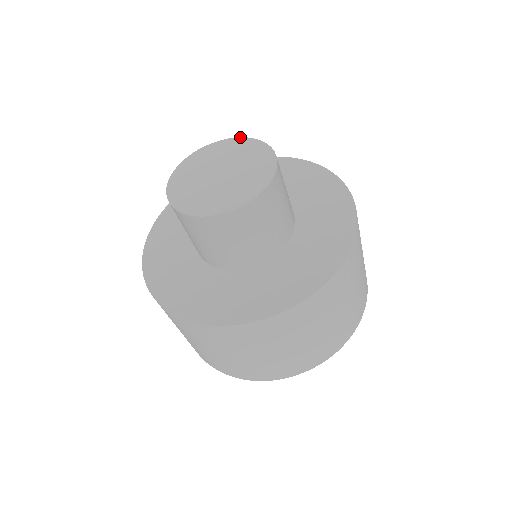
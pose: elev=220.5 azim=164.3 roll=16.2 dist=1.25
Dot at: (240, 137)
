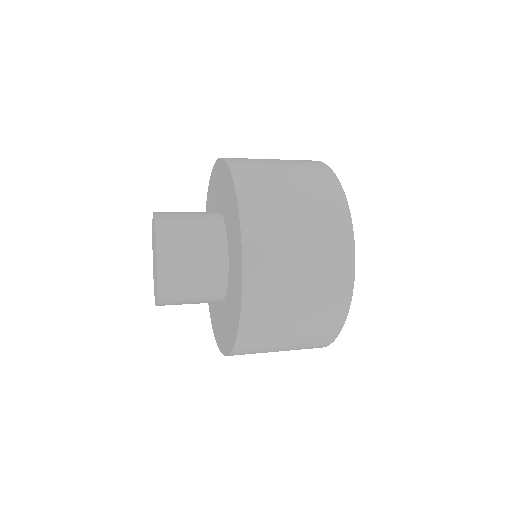
Dot at: (155, 224)
